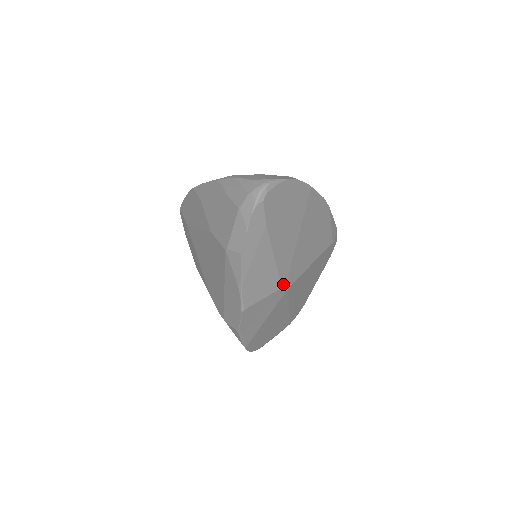
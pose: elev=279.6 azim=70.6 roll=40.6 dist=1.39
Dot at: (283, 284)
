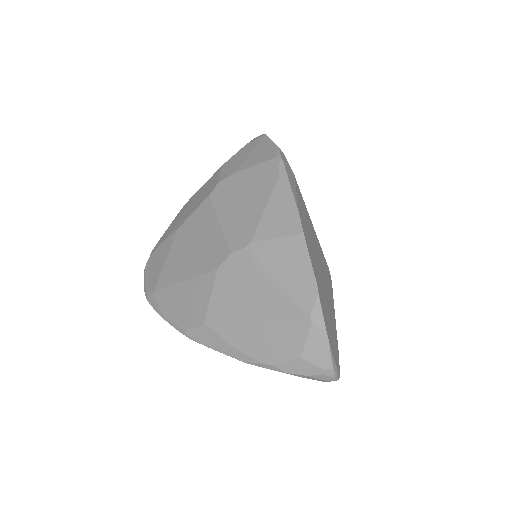
Dot at: (331, 280)
